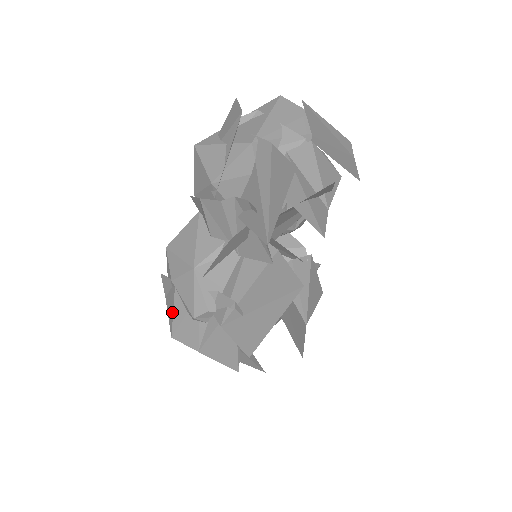
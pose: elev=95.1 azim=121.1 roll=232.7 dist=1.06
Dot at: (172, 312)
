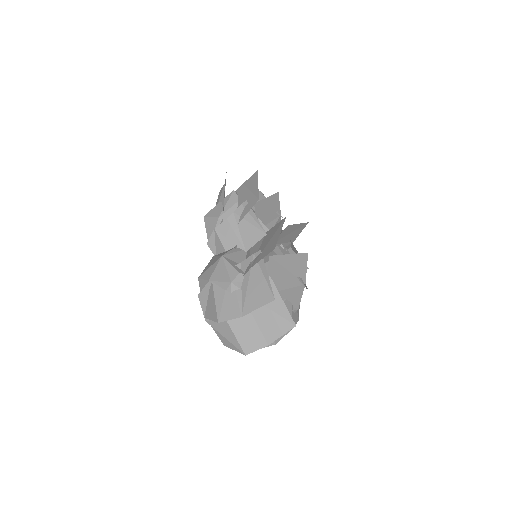
Dot at: (214, 303)
